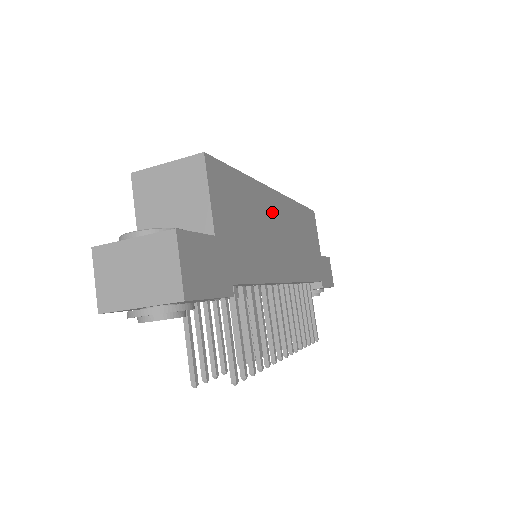
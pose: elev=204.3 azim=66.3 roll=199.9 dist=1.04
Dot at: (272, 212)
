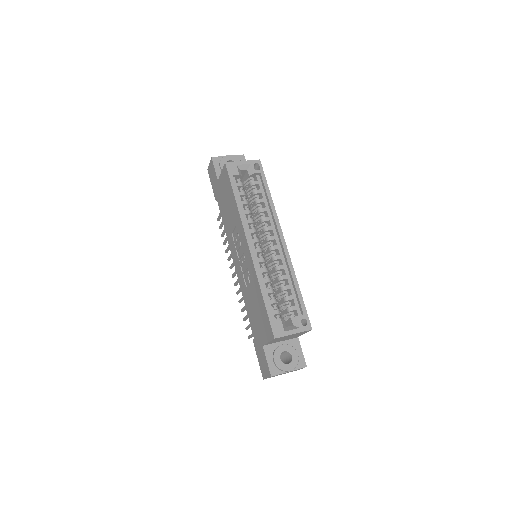
Dot at: occluded
